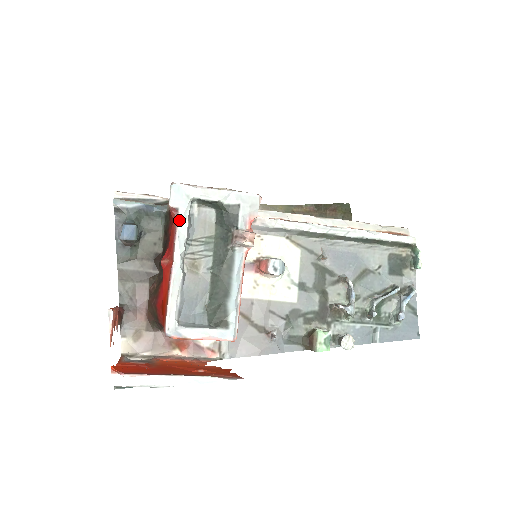
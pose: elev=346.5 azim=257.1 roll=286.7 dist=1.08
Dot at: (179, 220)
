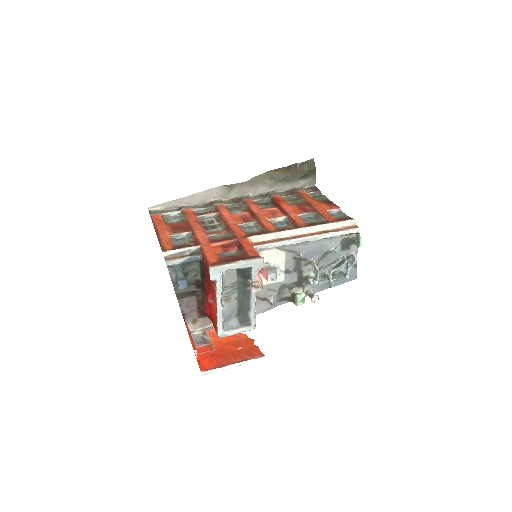
Dot at: (217, 285)
